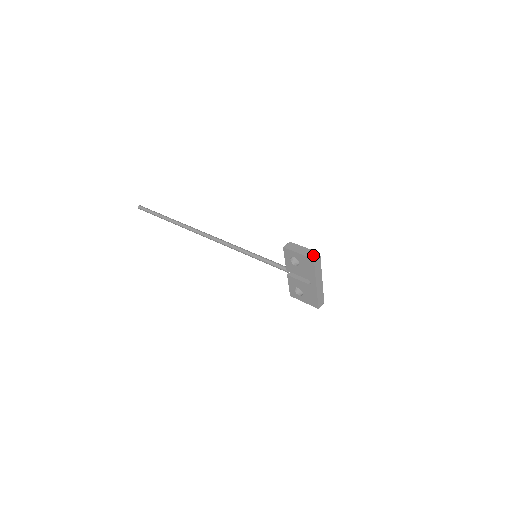
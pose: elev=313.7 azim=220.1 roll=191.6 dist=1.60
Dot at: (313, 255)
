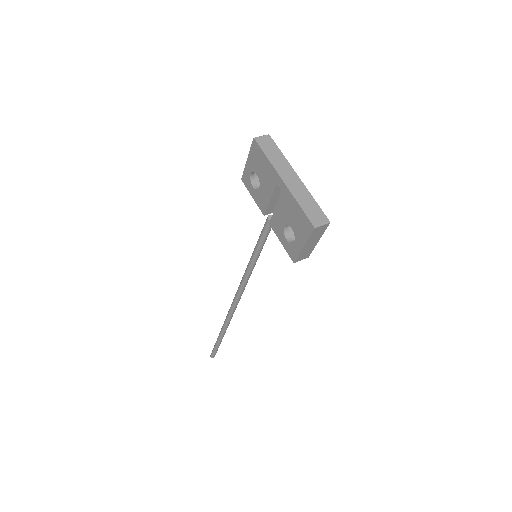
Dot at: (258, 140)
